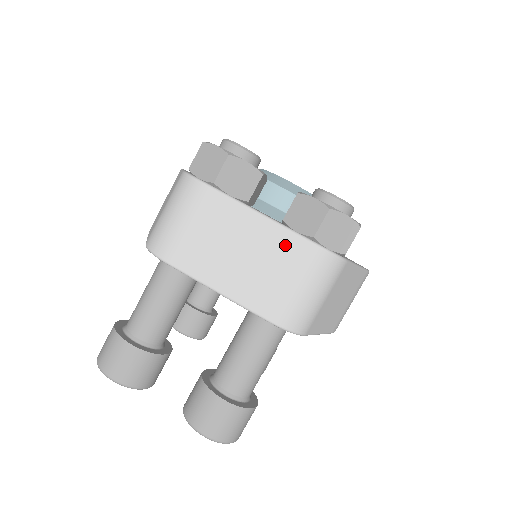
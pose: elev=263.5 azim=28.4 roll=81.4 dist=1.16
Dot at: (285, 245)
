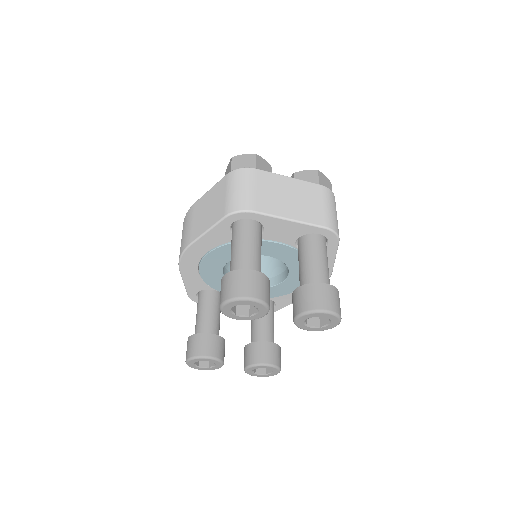
Dot at: (310, 188)
